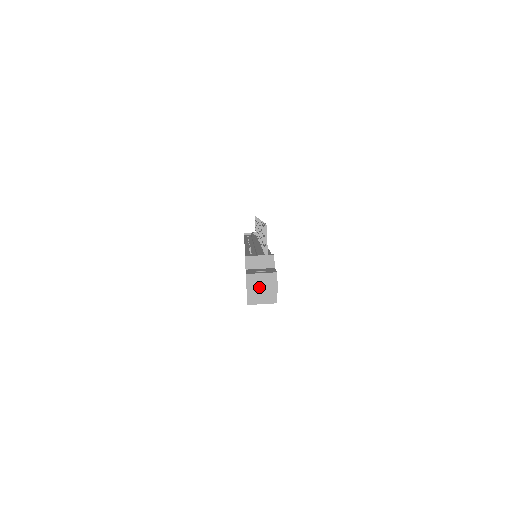
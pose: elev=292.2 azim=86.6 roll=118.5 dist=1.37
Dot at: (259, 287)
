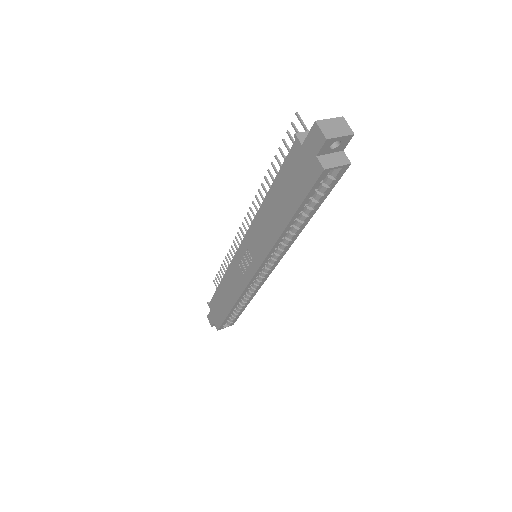
Dot at: (334, 131)
